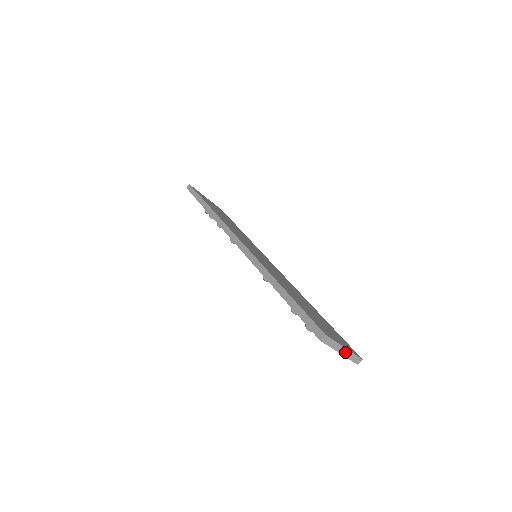
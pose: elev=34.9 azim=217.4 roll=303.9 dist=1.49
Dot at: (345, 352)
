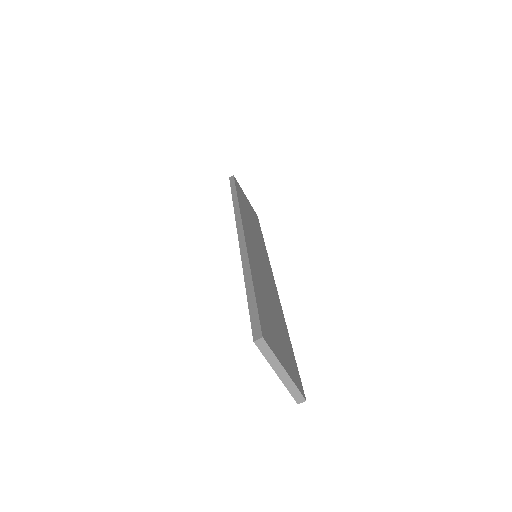
Dot at: (284, 377)
